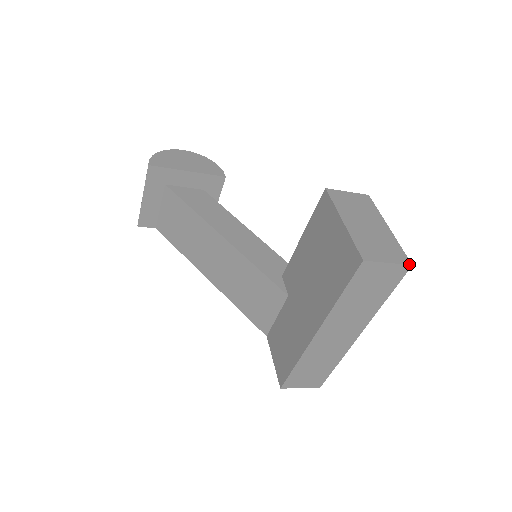
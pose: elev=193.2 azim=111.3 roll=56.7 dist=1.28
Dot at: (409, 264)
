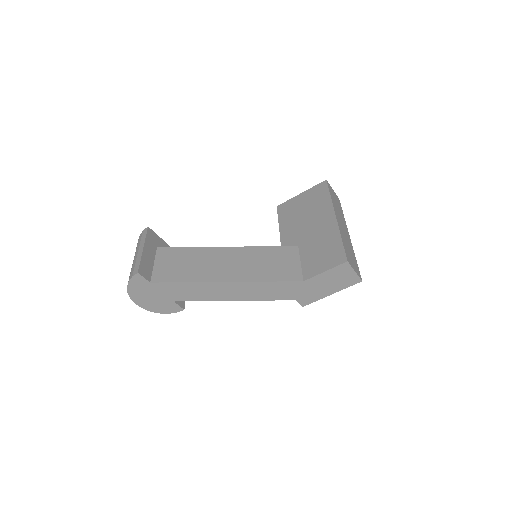
Dot at: (338, 198)
